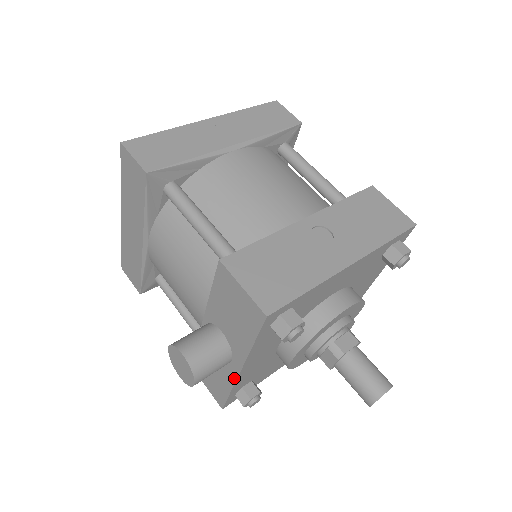
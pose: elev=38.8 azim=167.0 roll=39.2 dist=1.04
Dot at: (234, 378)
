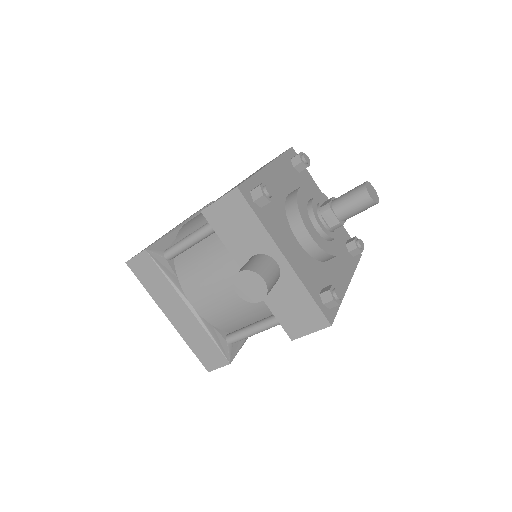
Dot at: (293, 274)
